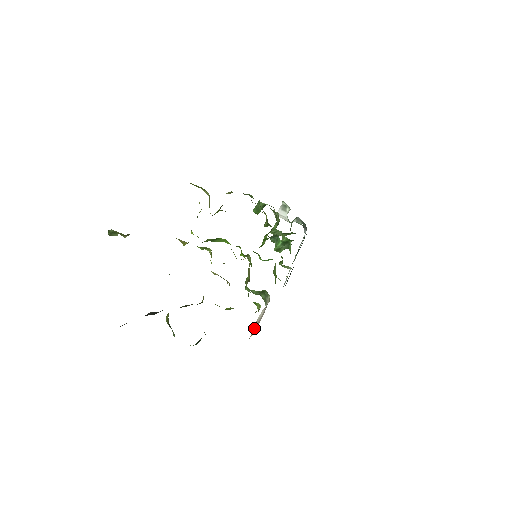
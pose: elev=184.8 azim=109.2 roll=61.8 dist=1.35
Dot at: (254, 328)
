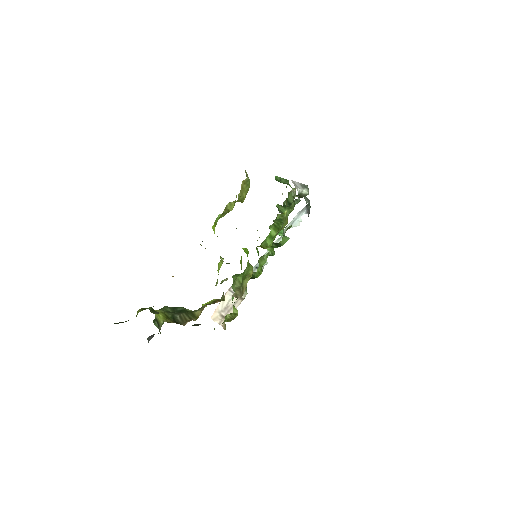
Dot at: (219, 309)
